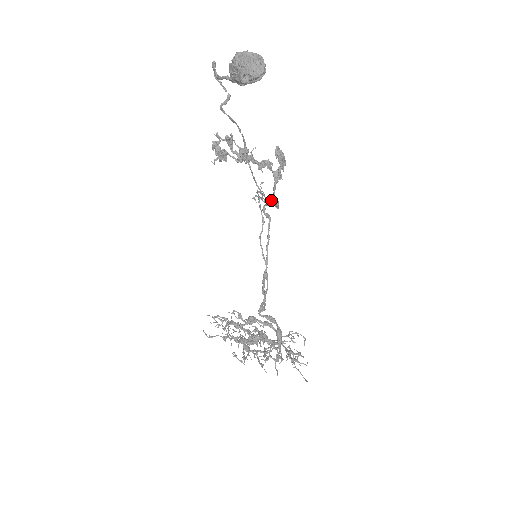
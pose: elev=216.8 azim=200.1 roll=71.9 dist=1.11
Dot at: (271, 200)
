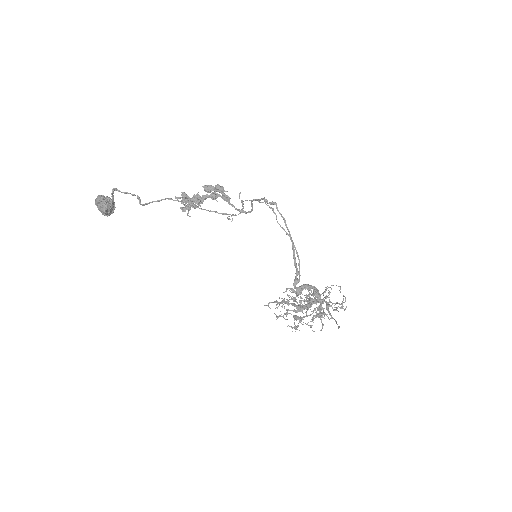
Dot at: occluded
